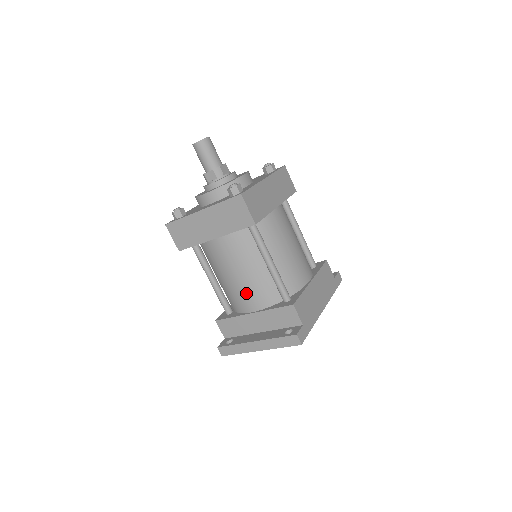
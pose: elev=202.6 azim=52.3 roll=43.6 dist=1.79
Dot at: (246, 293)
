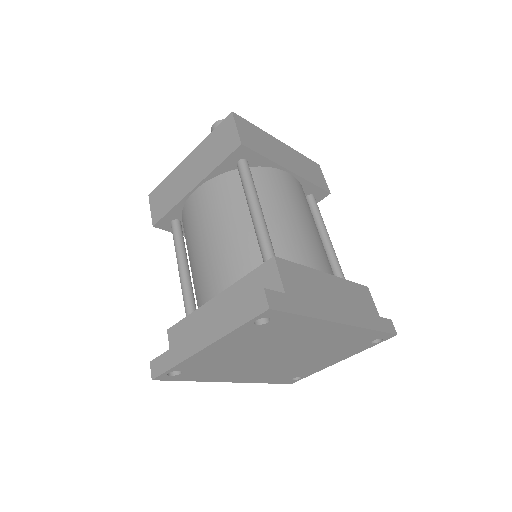
Dot at: (215, 264)
